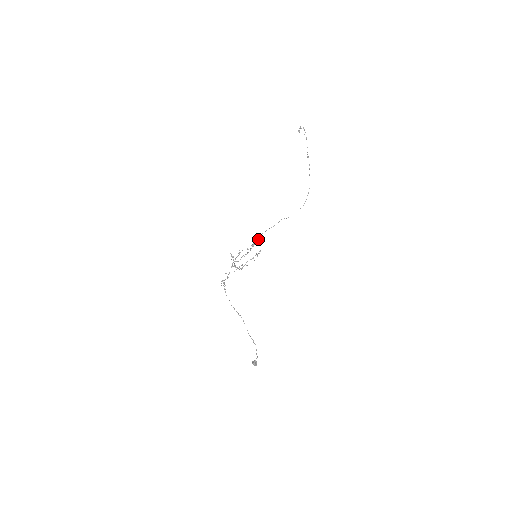
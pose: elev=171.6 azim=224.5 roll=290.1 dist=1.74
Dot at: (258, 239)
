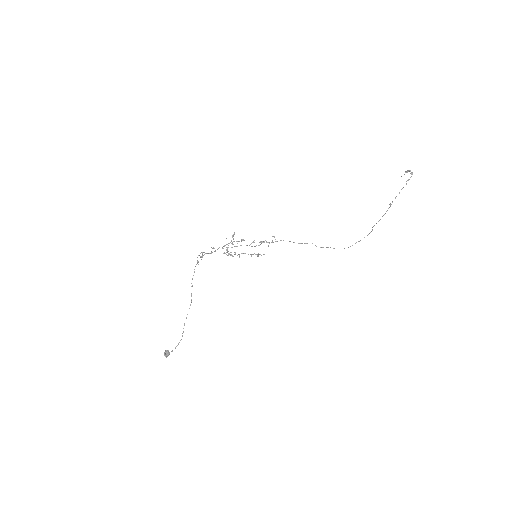
Dot at: (272, 242)
